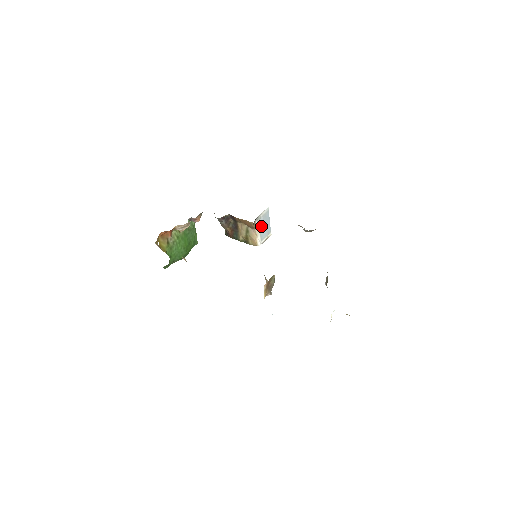
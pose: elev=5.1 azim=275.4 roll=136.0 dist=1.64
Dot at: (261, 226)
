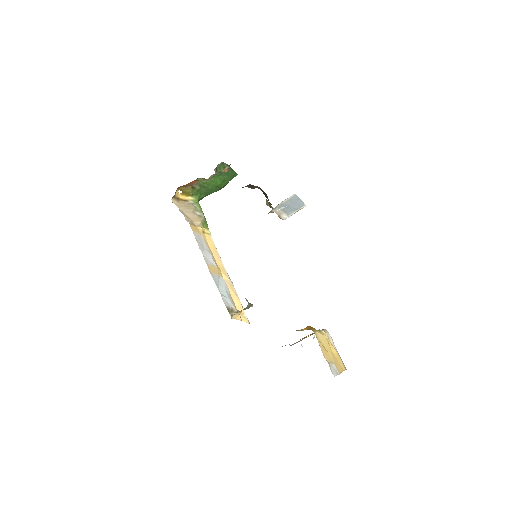
Dot at: (284, 208)
